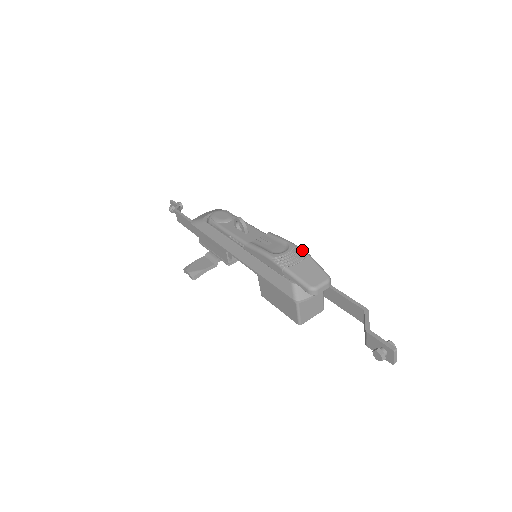
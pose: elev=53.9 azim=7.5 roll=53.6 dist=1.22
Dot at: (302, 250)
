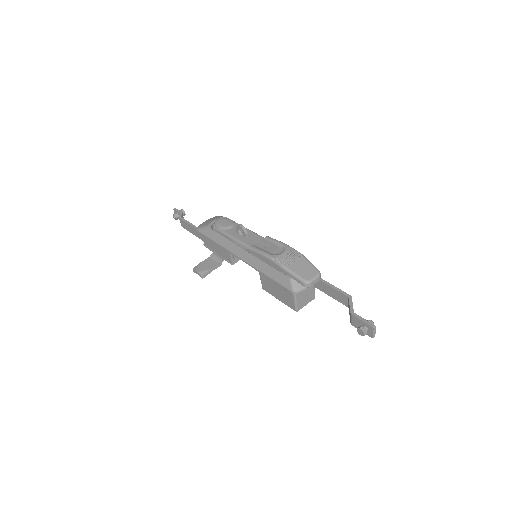
Dot at: (296, 251)
